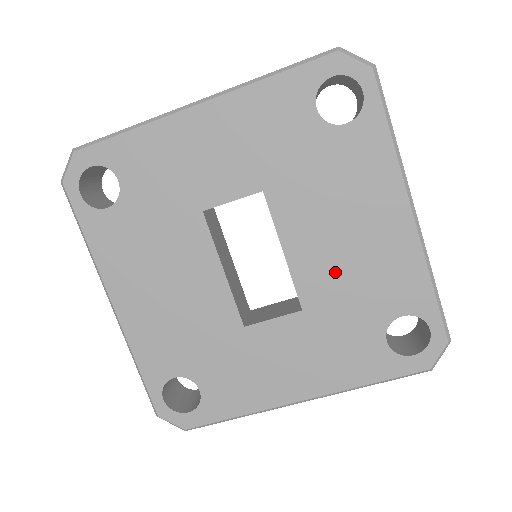
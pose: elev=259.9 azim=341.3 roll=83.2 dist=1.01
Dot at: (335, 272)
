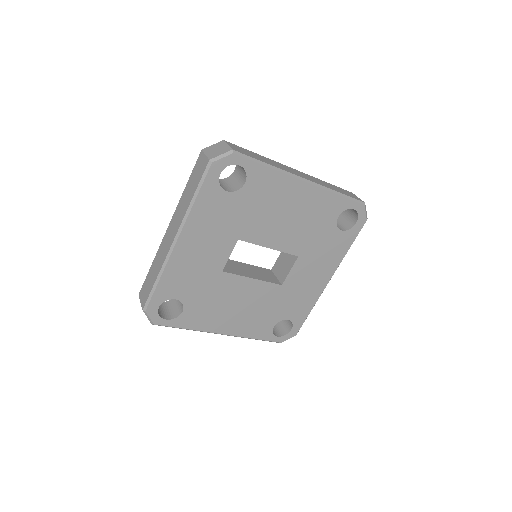
Dot at: (297, 232)
